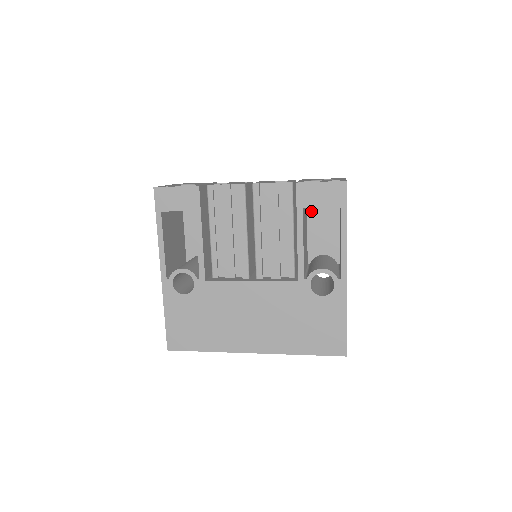
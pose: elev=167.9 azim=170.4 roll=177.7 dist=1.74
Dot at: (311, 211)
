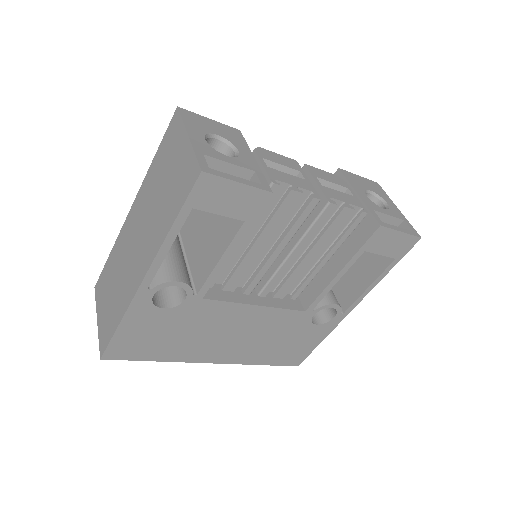
Dot at: occluded
